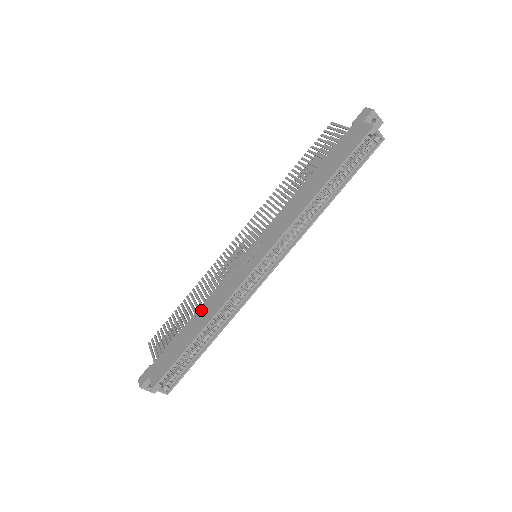
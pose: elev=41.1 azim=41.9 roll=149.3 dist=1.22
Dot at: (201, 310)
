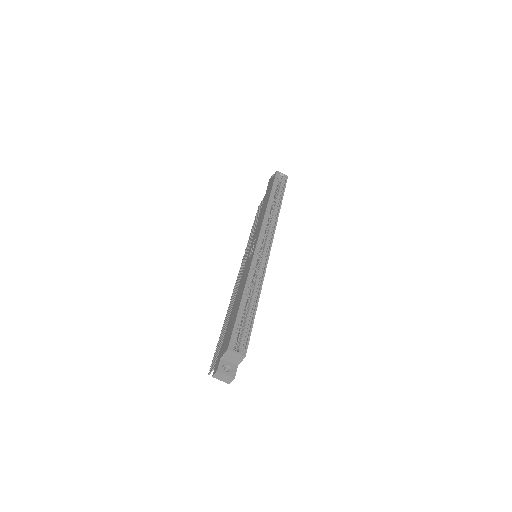
Dot at: (237, 296)
